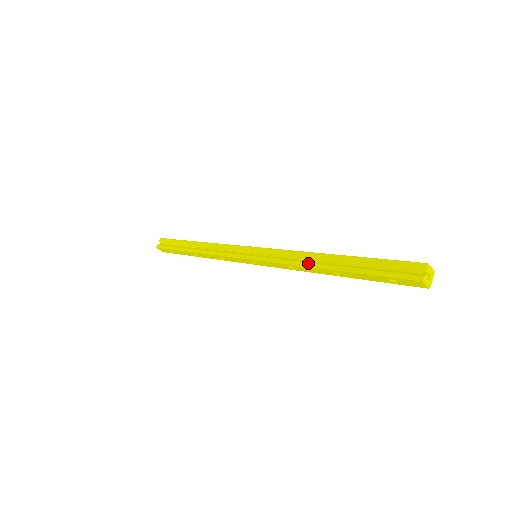
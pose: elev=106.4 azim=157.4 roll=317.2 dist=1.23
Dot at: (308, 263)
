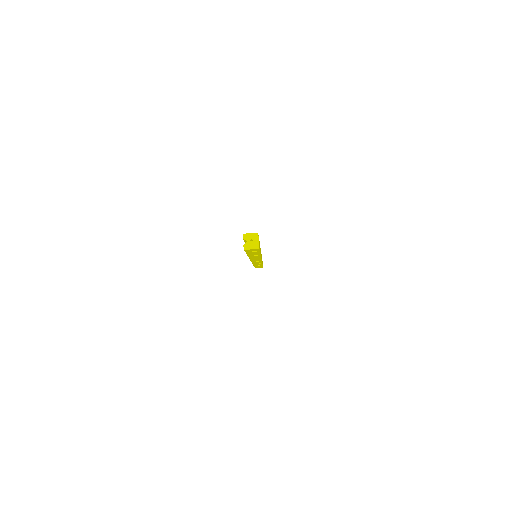
Dot at: occluded
